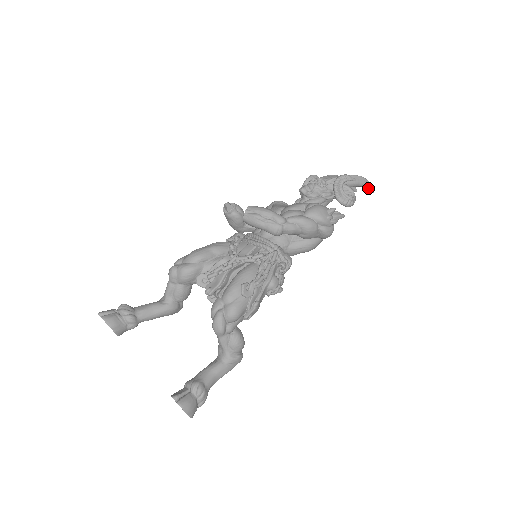
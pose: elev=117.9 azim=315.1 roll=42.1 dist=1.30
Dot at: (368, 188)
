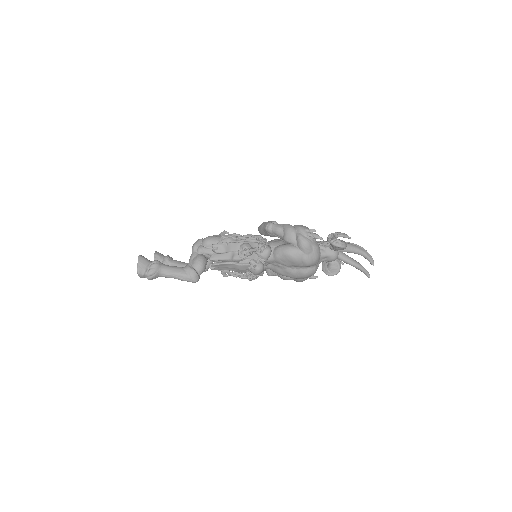
Dot at: (368, 258)
